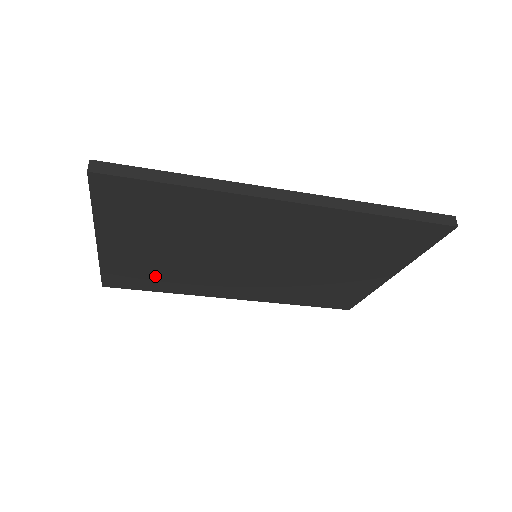
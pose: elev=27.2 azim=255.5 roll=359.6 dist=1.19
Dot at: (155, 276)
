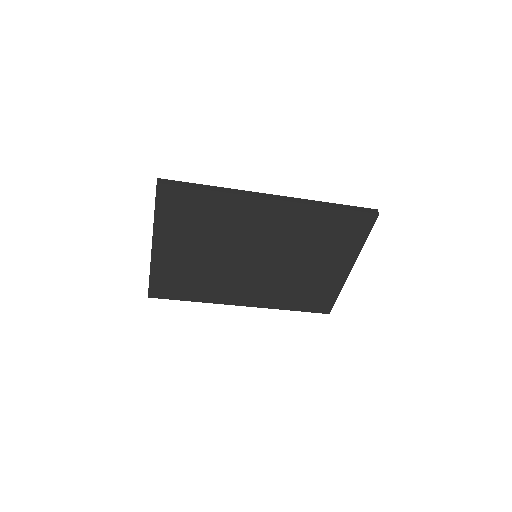
Dot at: (187, 282)
